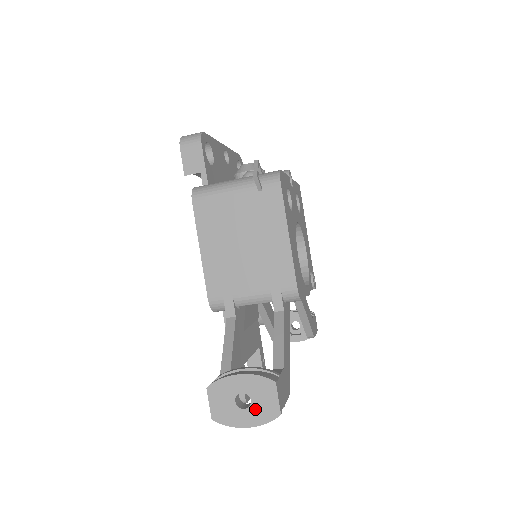
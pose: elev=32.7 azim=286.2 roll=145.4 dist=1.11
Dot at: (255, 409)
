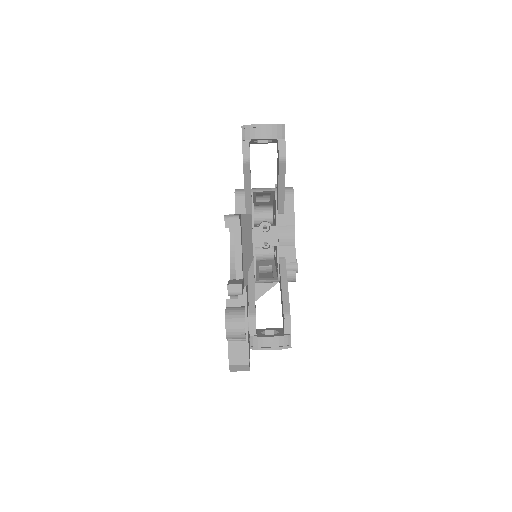
Dot at: occluded
